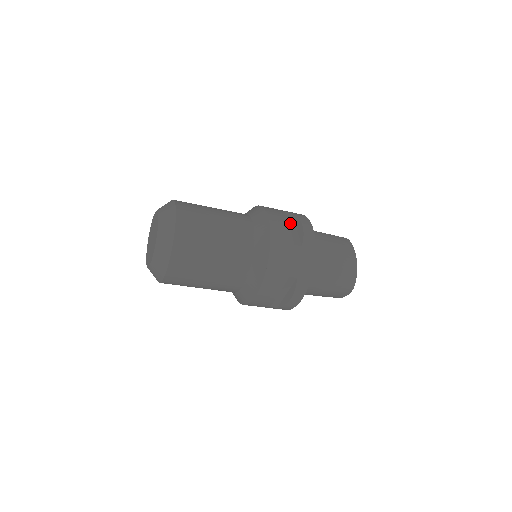
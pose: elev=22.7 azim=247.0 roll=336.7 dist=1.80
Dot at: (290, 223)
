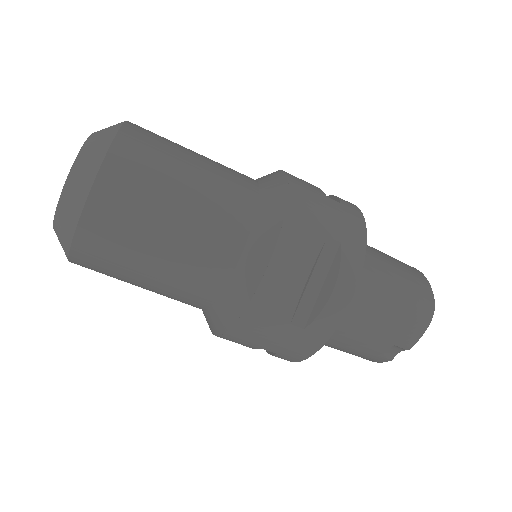
Dot at: occluded
